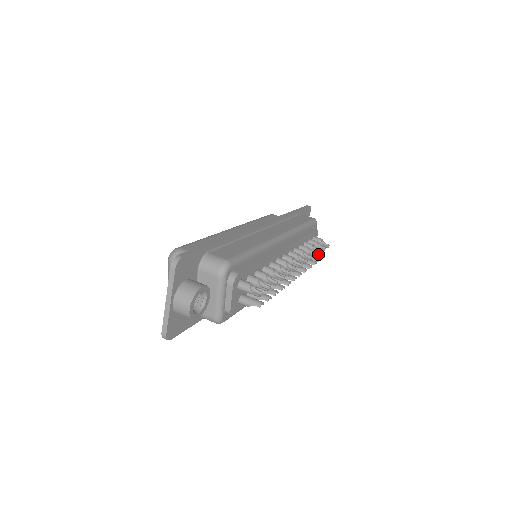
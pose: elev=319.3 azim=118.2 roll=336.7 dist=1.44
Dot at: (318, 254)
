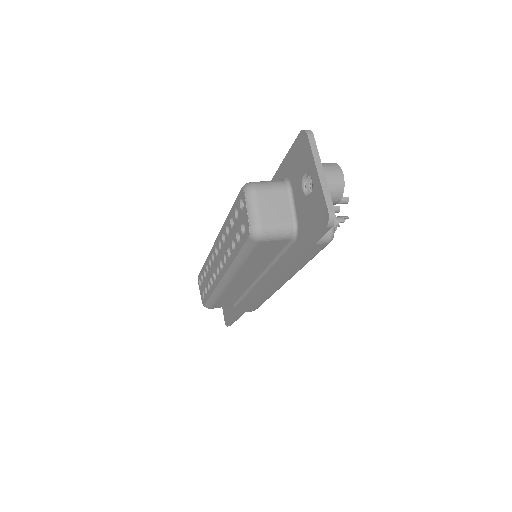
Dot at: occluded
